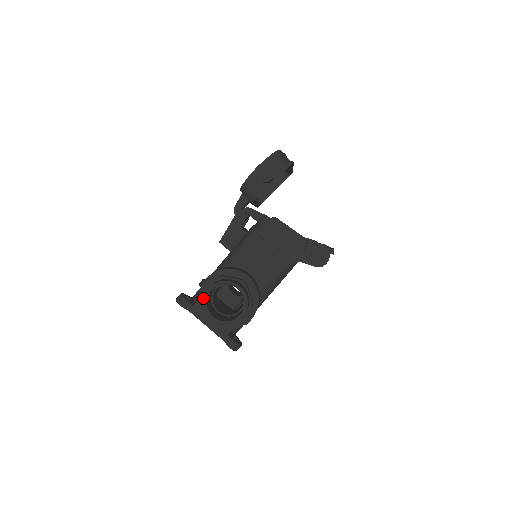
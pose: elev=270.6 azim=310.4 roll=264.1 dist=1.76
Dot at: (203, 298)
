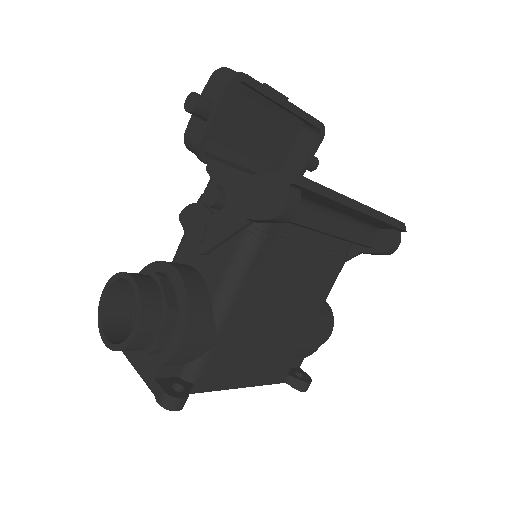
Dot at: occluded
